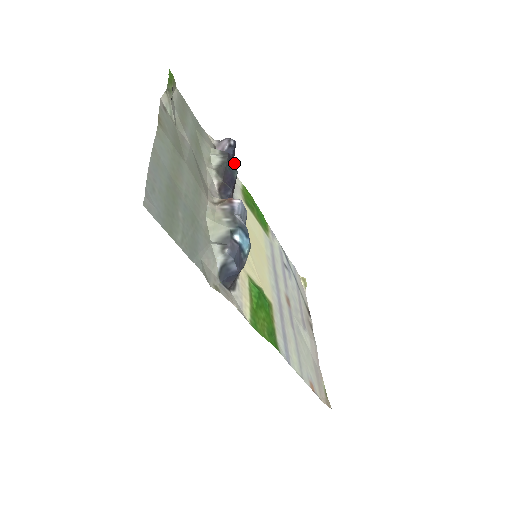
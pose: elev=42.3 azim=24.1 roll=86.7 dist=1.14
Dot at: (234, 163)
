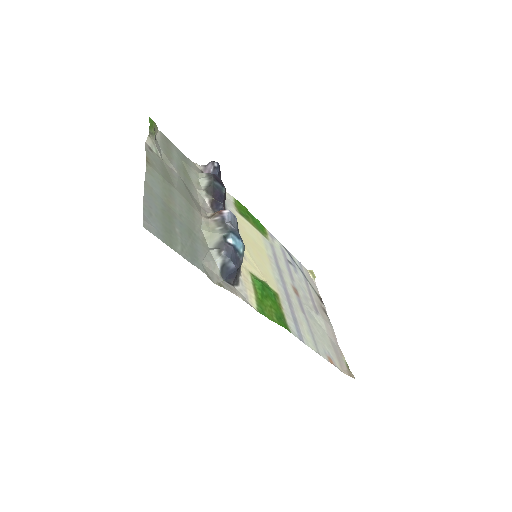
Dot at: (221, 181)
